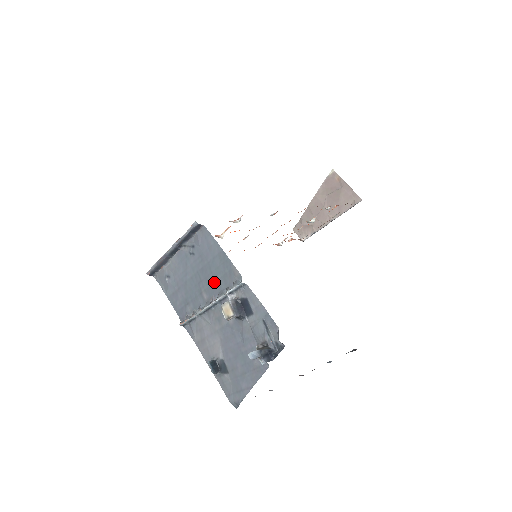
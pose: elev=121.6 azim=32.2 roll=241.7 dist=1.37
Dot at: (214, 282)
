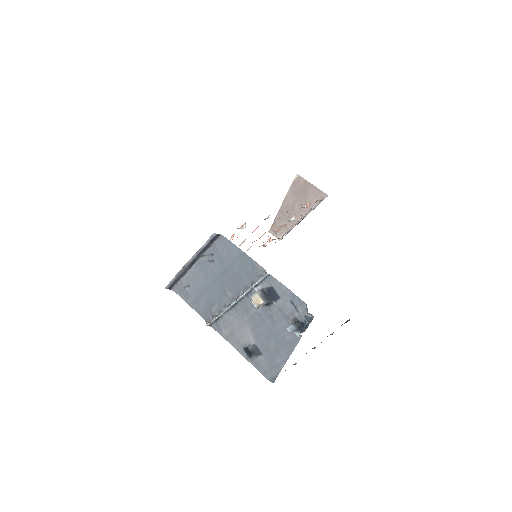
Dot at: (238, 280)
